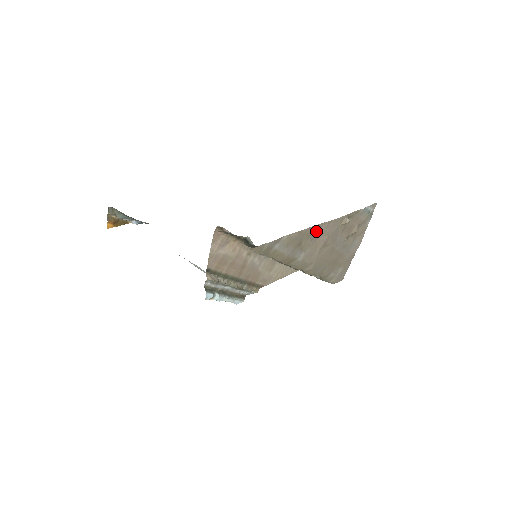
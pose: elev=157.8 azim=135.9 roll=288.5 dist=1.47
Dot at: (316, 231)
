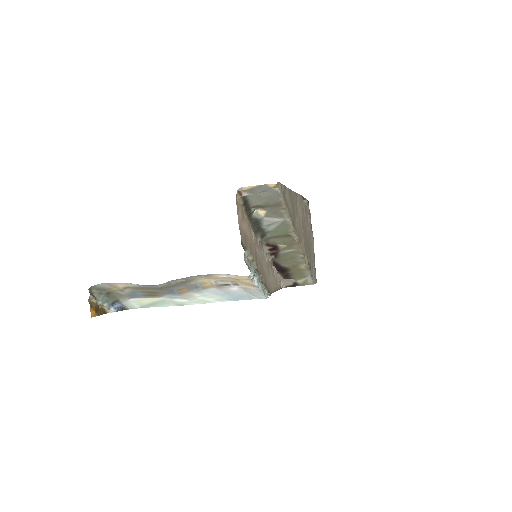
Dot at: (296, 200)
